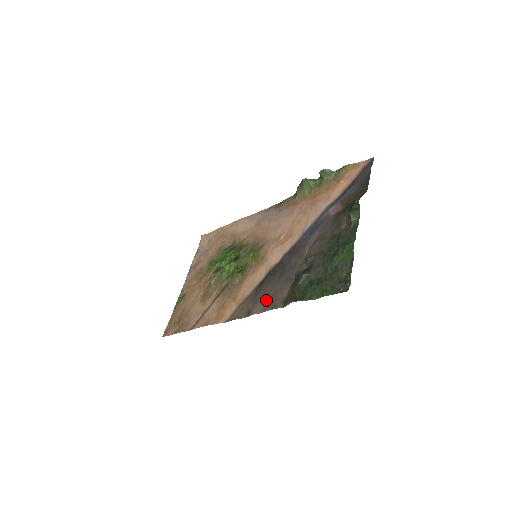
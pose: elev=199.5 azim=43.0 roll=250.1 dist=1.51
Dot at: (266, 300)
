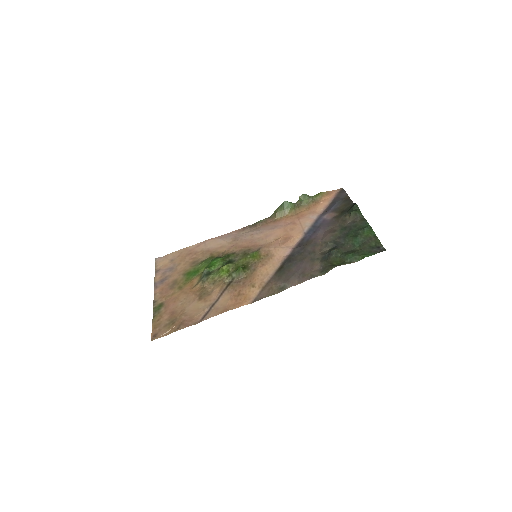
Dot at: (298, 276)
